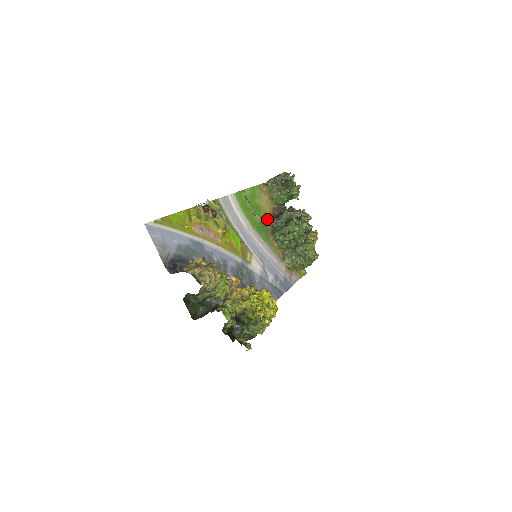
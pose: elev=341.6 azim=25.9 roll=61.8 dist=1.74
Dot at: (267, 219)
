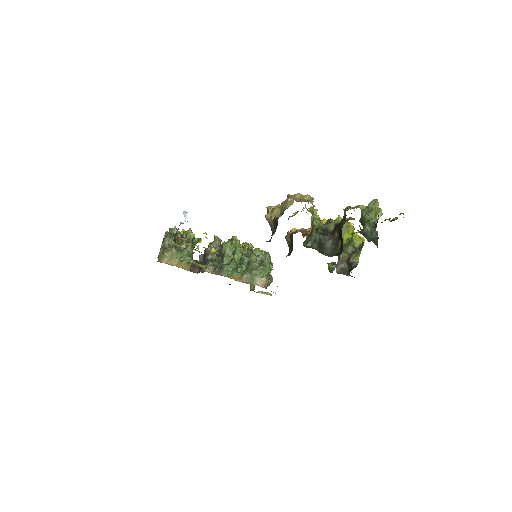
Dot at: occluded
